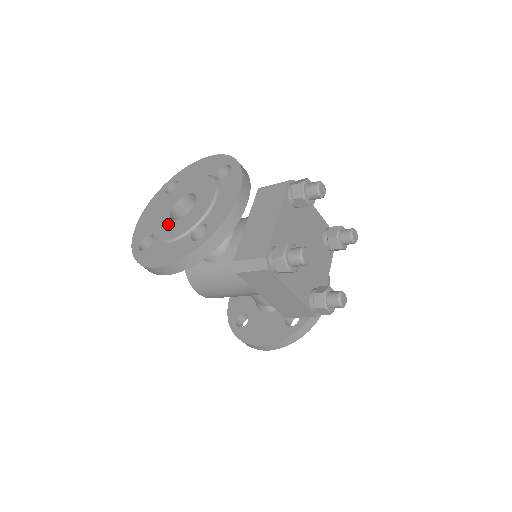
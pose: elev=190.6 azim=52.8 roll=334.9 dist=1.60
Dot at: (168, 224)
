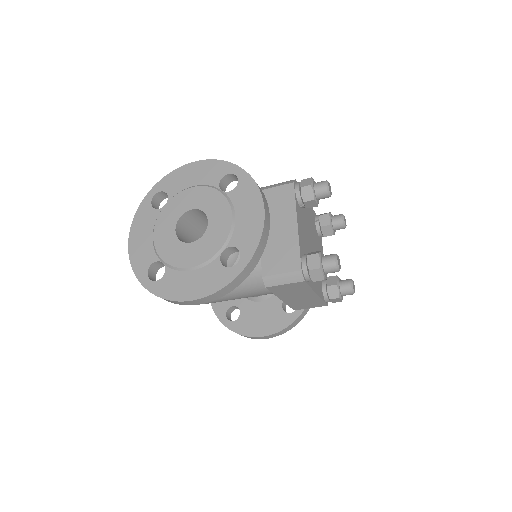
Dot at: (181, 248)
